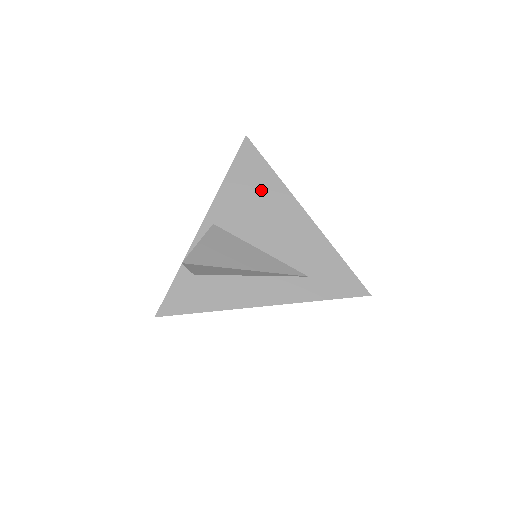
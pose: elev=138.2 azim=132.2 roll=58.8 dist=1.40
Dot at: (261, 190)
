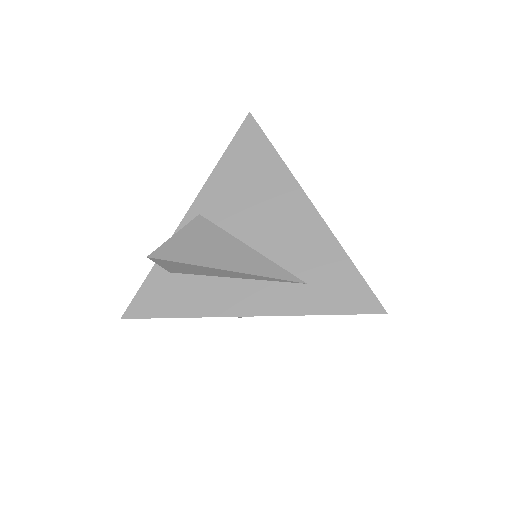
Dot at: (260, 176)
